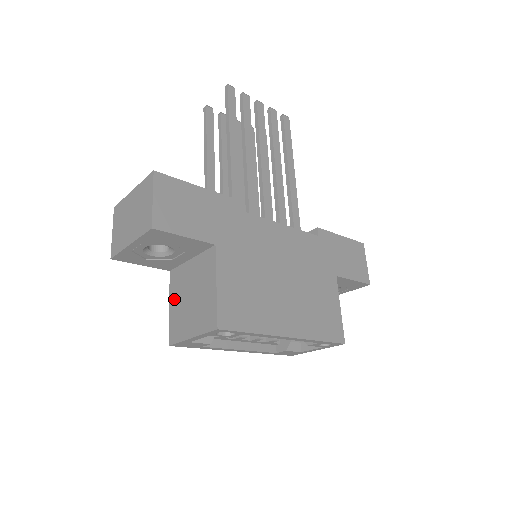
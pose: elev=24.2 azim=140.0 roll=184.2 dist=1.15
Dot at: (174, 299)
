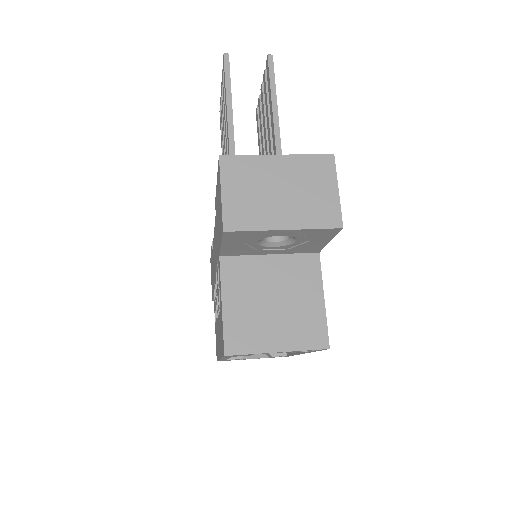
Dot at: (234, 296)
